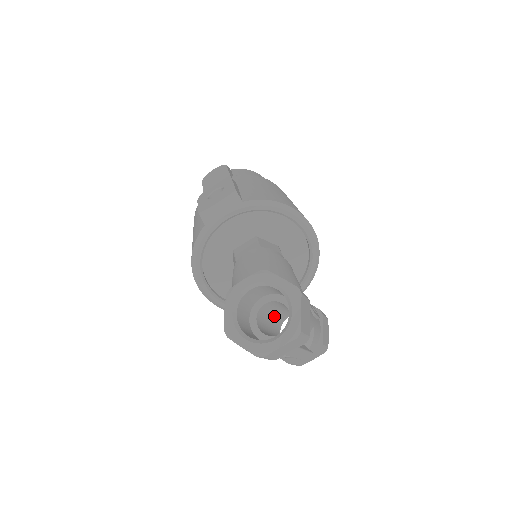
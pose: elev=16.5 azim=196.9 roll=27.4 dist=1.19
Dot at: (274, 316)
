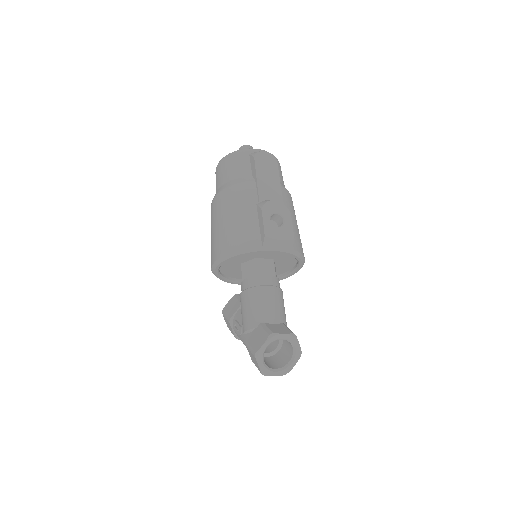
Dot at: occluded
